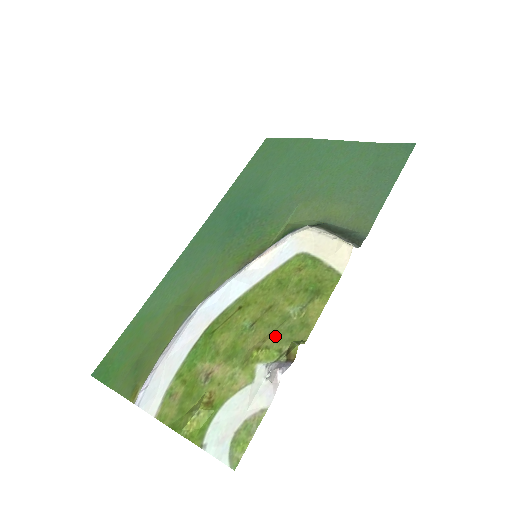
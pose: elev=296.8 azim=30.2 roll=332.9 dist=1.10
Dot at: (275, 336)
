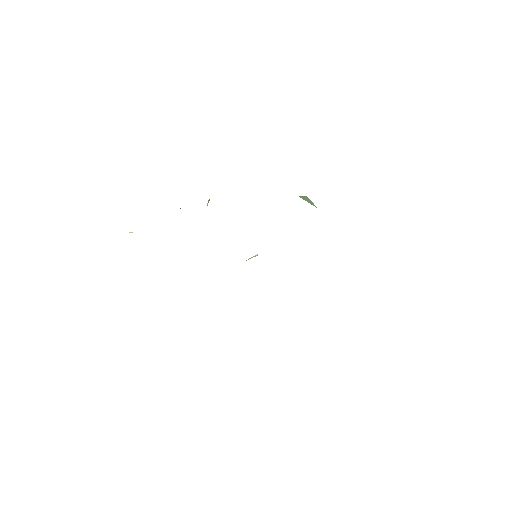
Dot at: occluded
